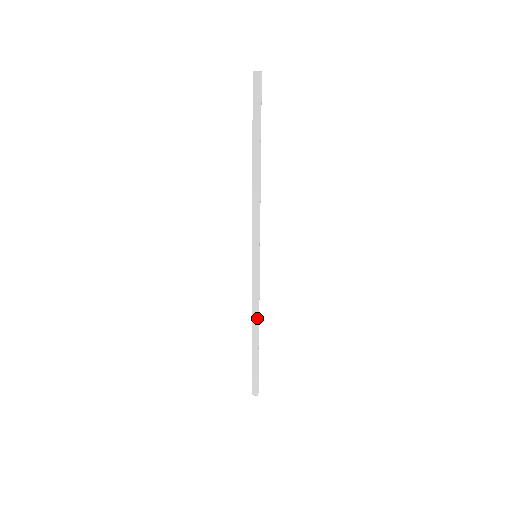
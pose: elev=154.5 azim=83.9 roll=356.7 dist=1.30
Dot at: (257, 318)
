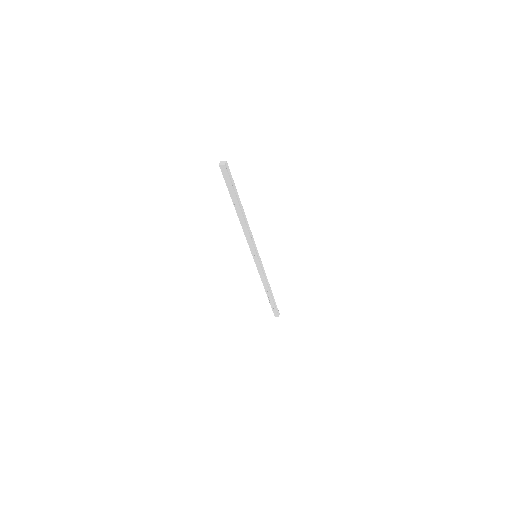
Dot at: (266, 285)
